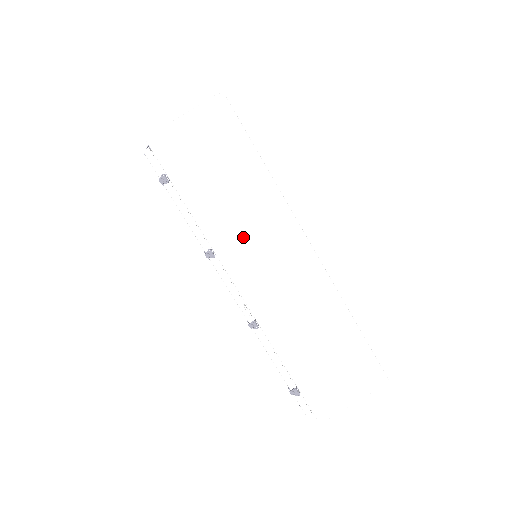
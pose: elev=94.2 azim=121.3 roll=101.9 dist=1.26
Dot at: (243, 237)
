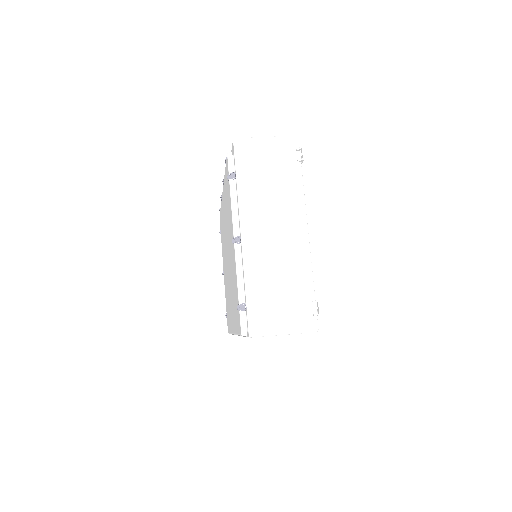
Dot at: occluded
